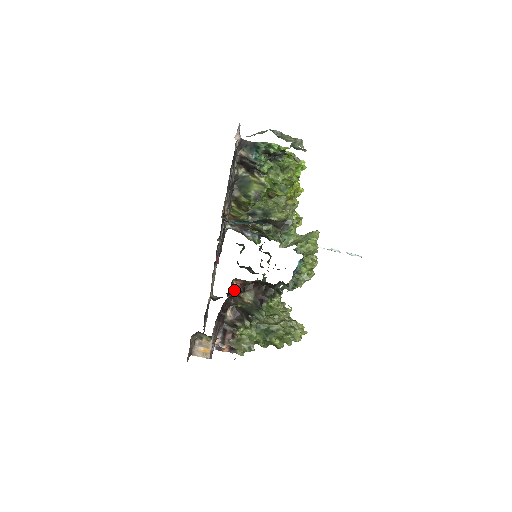
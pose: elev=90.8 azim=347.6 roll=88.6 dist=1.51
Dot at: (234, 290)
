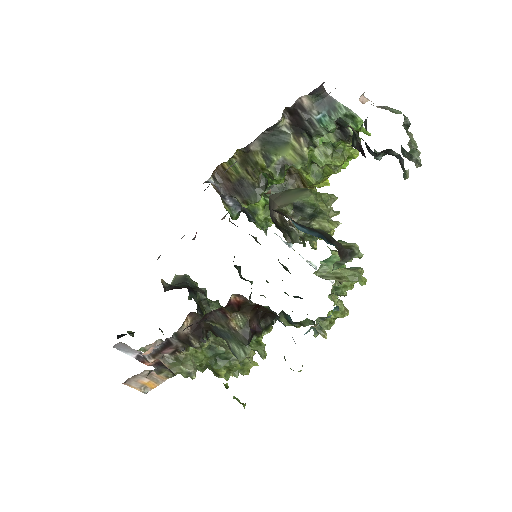
Dot at: (226, 306)
